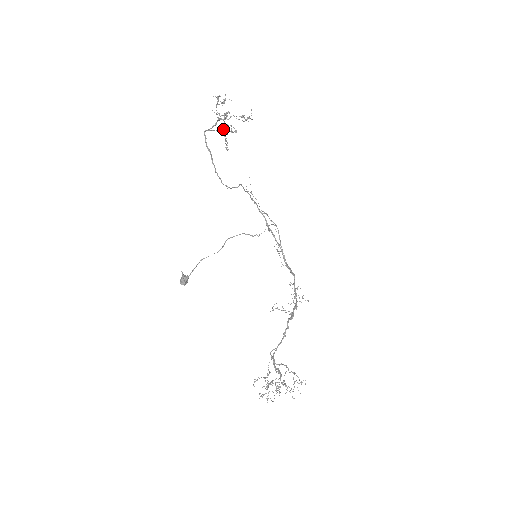
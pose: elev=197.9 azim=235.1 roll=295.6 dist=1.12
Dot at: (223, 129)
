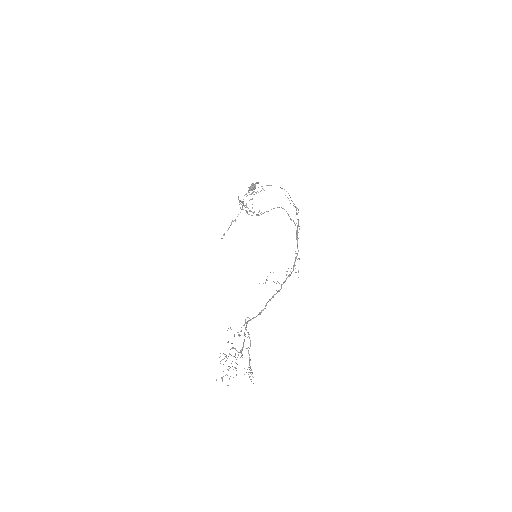
Dot at: (244, 206)
